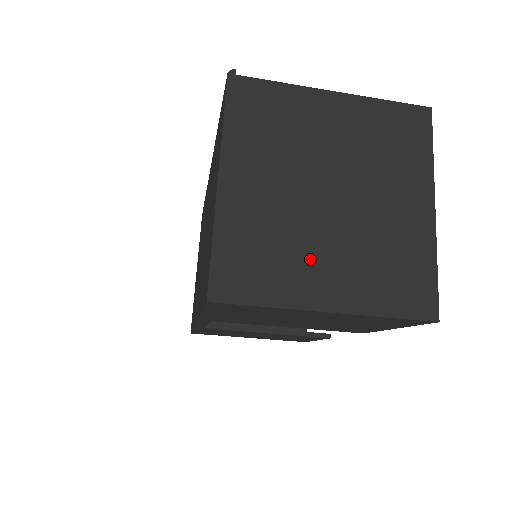
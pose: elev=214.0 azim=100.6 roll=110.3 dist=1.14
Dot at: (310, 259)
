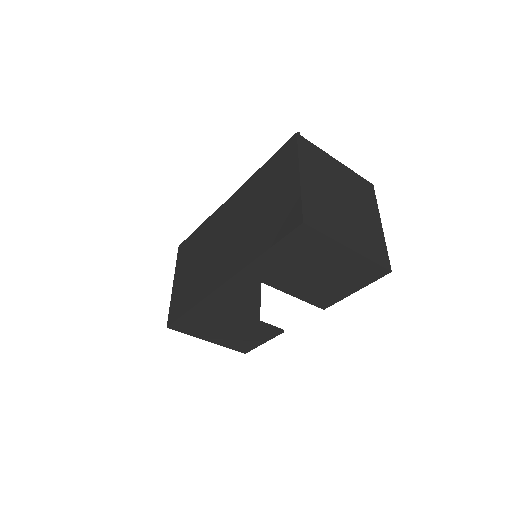
Dot at: (340, 223)
